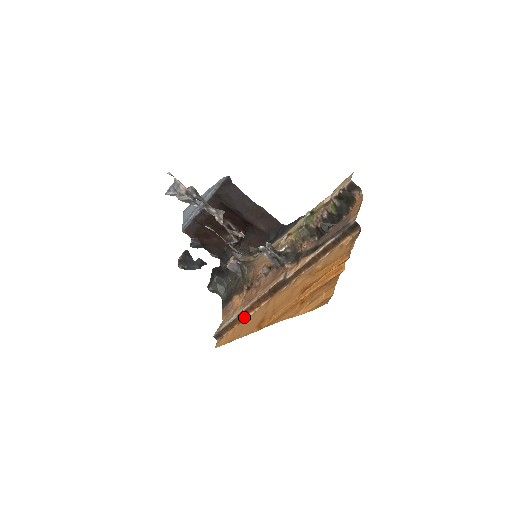
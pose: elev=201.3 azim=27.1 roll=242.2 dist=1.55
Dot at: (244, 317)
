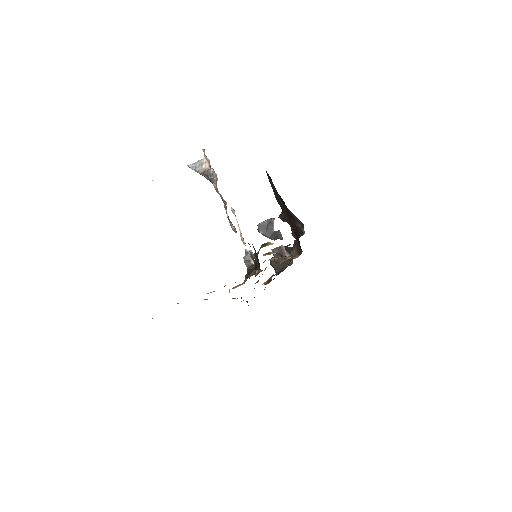
Dot at: occluded
